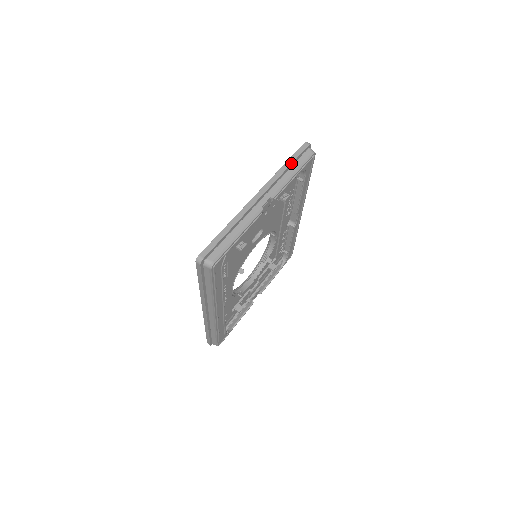
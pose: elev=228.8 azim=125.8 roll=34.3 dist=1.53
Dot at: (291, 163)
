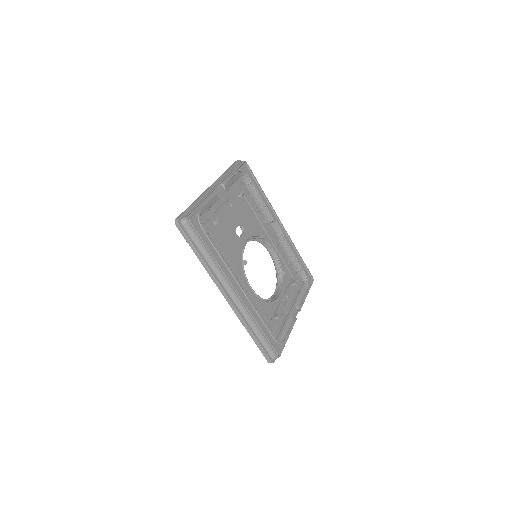
Dot at: (229, 169)
